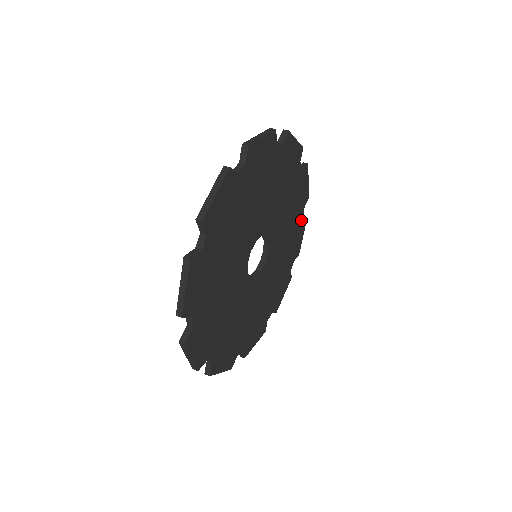
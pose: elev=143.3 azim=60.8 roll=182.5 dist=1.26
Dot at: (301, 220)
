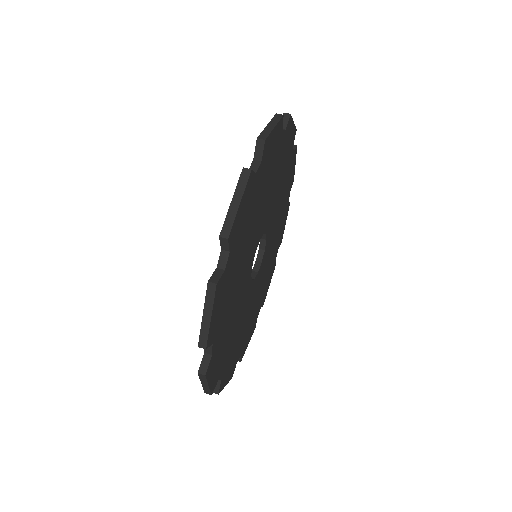
Dot at: (274, 262)
